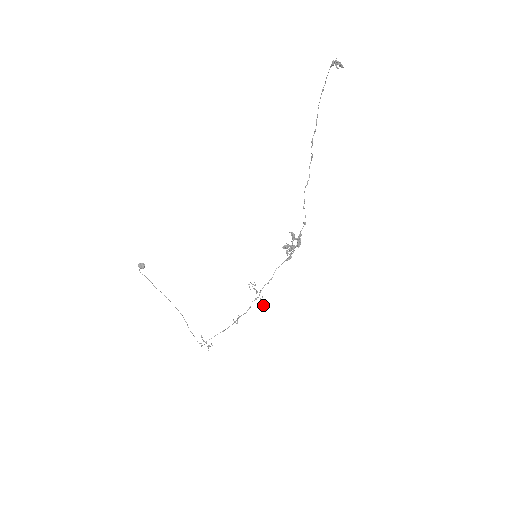
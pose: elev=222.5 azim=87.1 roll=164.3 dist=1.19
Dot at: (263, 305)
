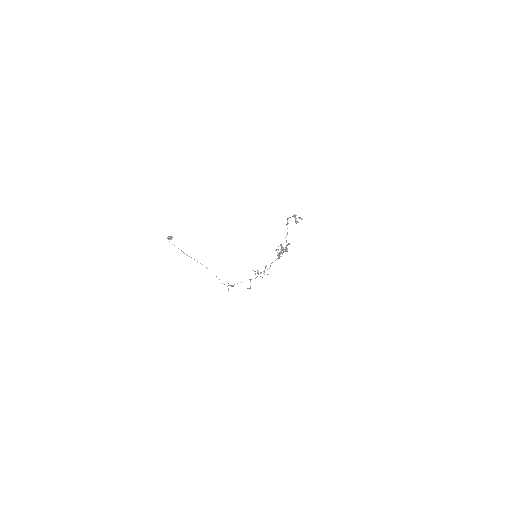
Dot at: occluded
